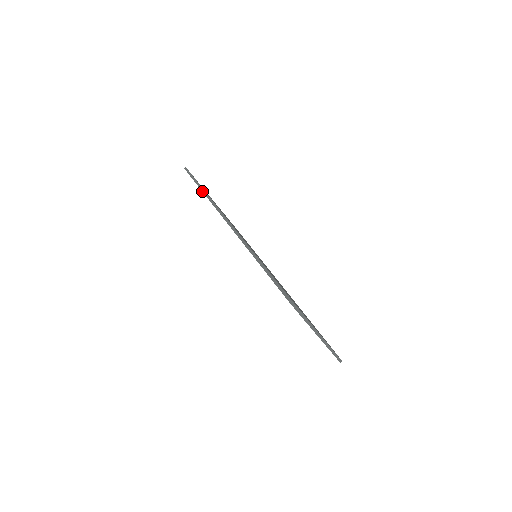
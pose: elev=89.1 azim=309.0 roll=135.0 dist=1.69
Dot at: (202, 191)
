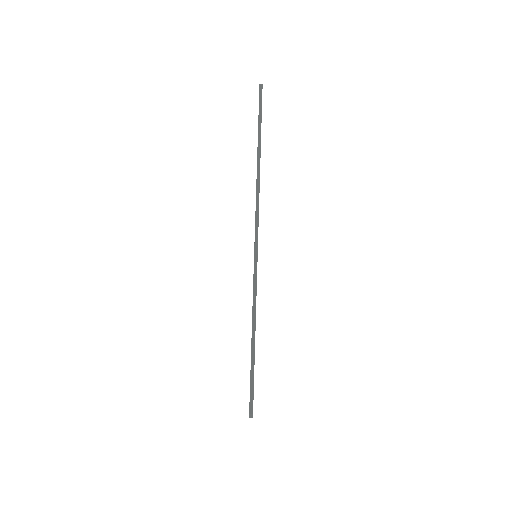
Dot at: (258, 150)
